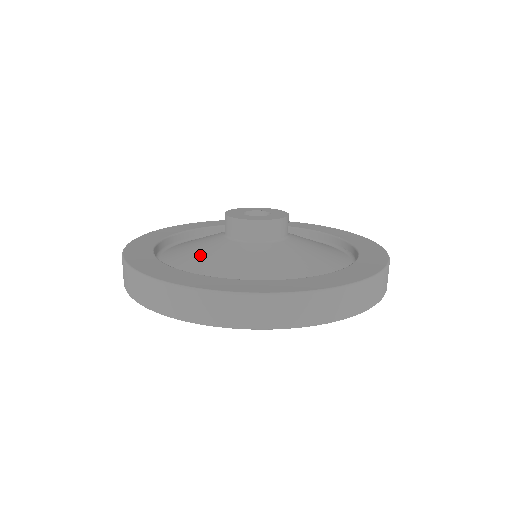
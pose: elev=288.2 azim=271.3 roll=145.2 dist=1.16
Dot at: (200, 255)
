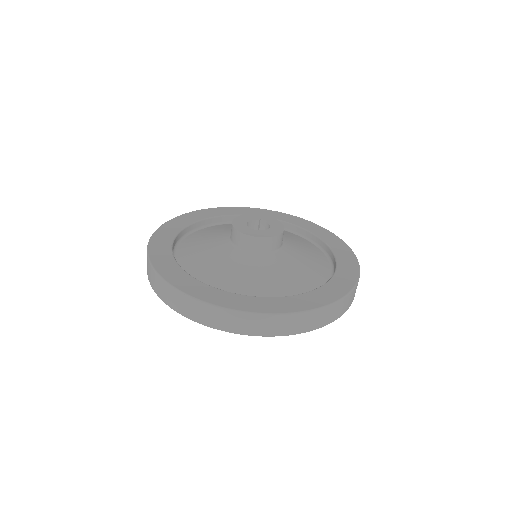
Dot at: (203, 250)
